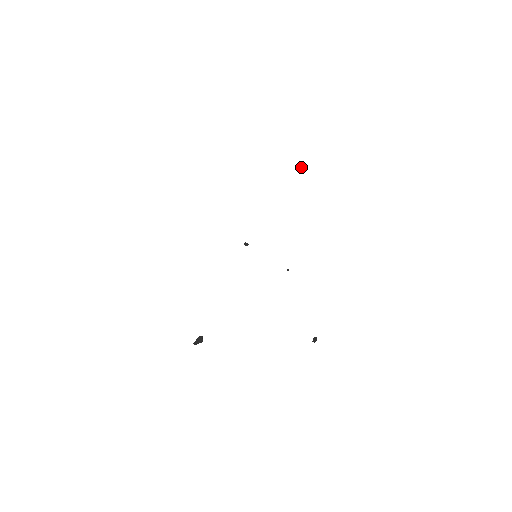
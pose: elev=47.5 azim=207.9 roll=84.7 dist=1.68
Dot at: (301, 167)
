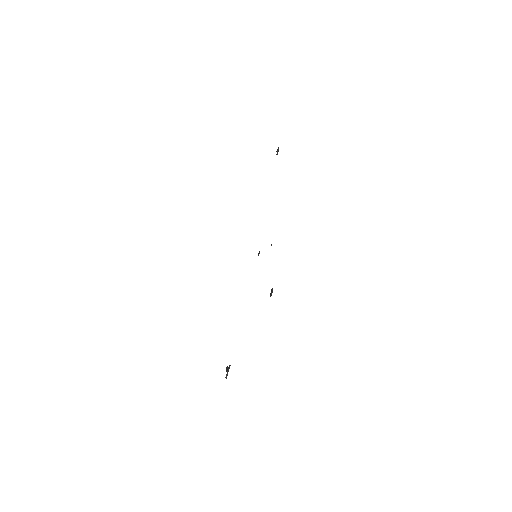
Dot at: (277, 149)
